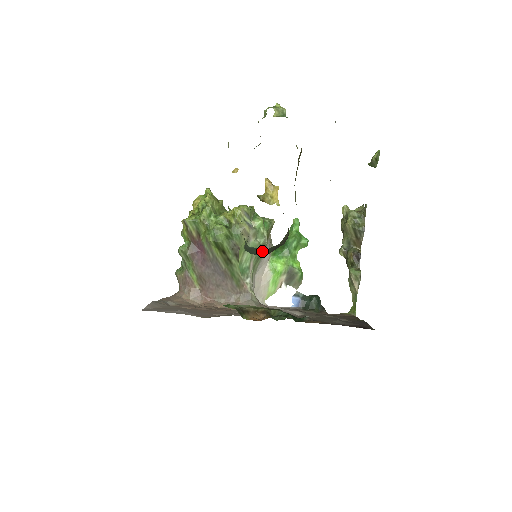
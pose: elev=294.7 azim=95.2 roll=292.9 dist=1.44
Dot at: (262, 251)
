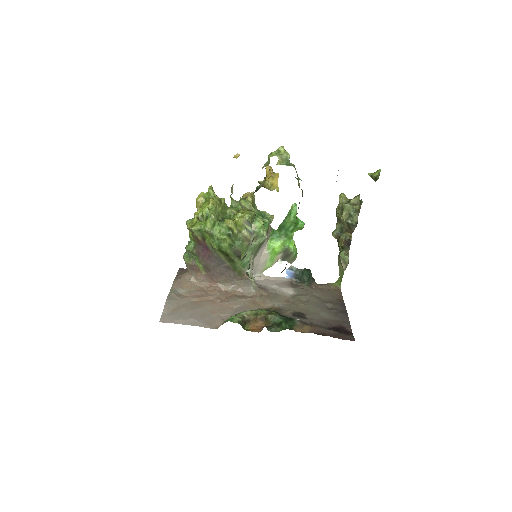
Dot at: occluded
